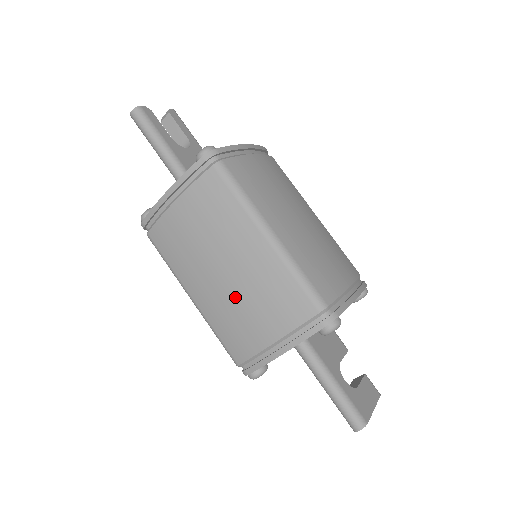
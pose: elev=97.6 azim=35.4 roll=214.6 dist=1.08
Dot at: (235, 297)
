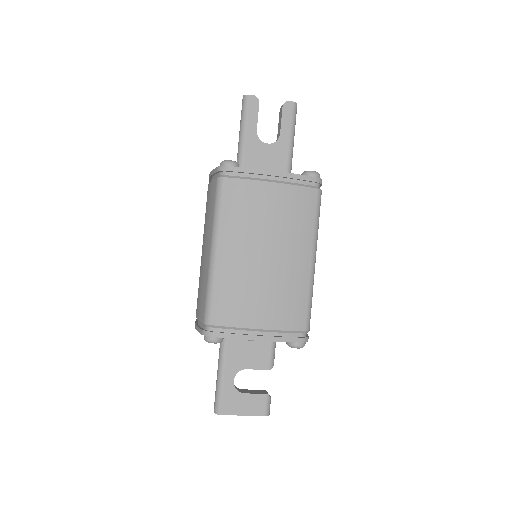
Dot at: occluded
